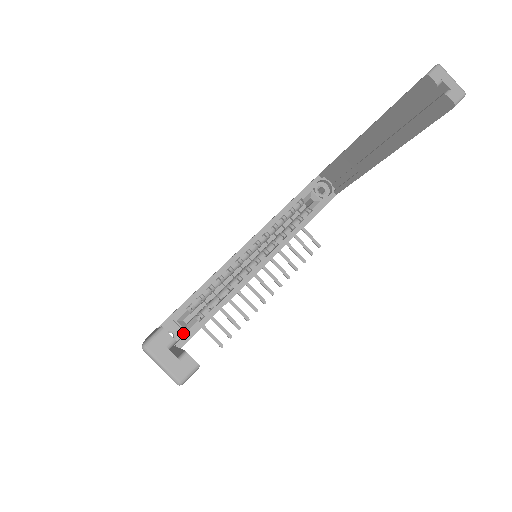
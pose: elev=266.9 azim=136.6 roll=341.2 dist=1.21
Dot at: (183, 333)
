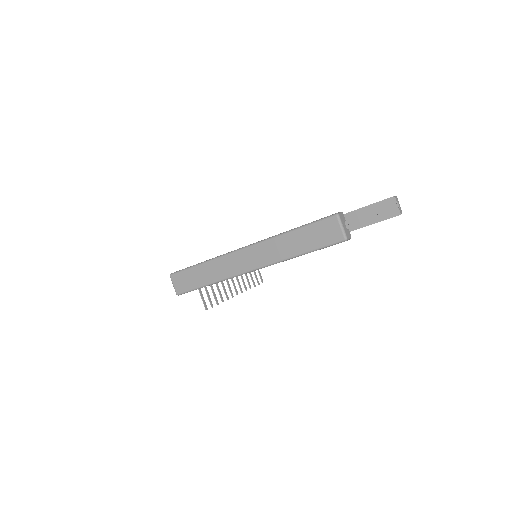
Dot at: occluded
